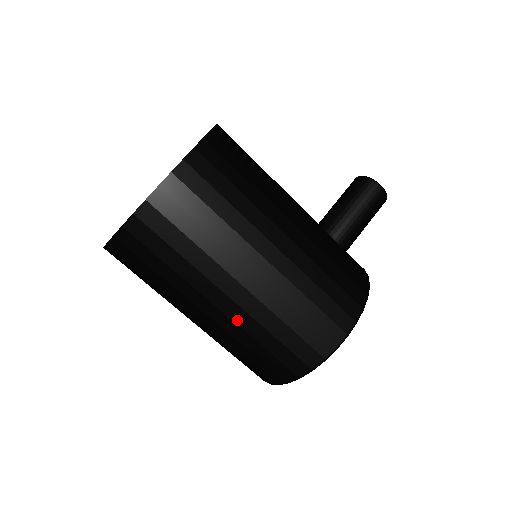
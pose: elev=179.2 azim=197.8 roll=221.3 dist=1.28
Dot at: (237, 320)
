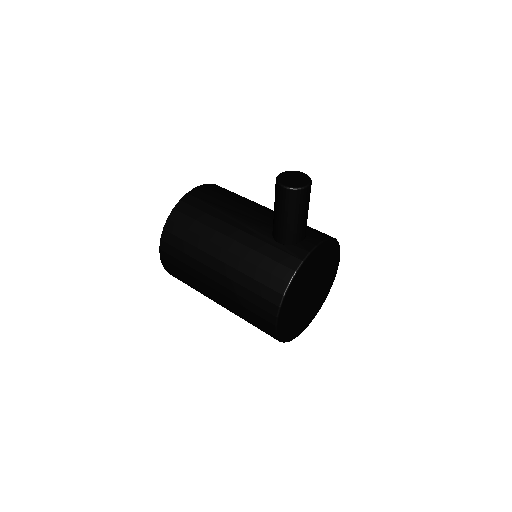
Dot at: occluded
